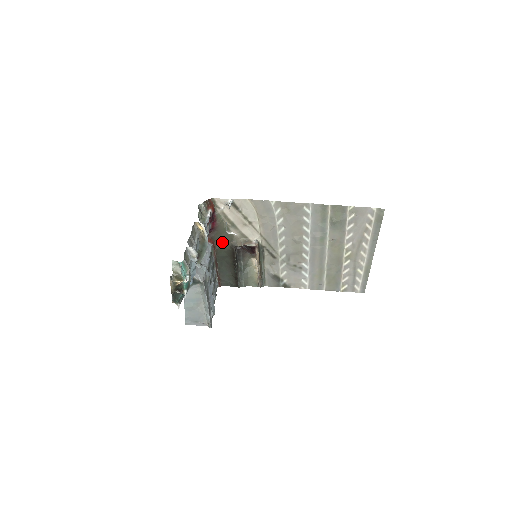
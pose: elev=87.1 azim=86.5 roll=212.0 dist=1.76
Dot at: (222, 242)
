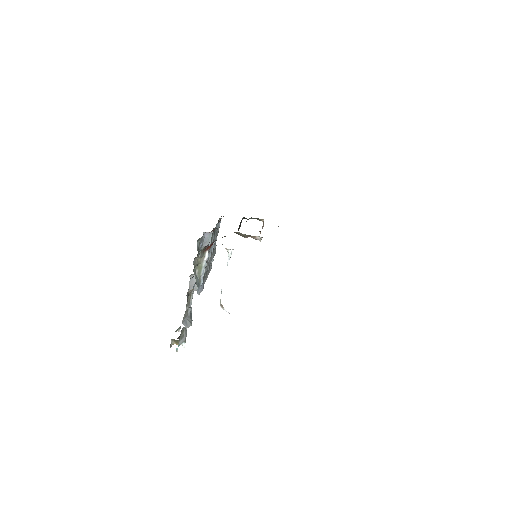
Dot at: occluded
